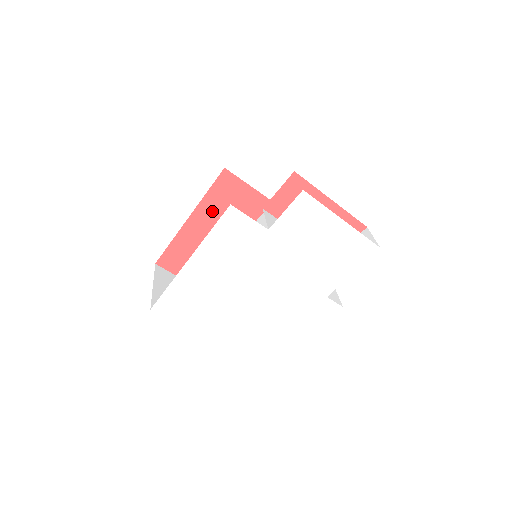
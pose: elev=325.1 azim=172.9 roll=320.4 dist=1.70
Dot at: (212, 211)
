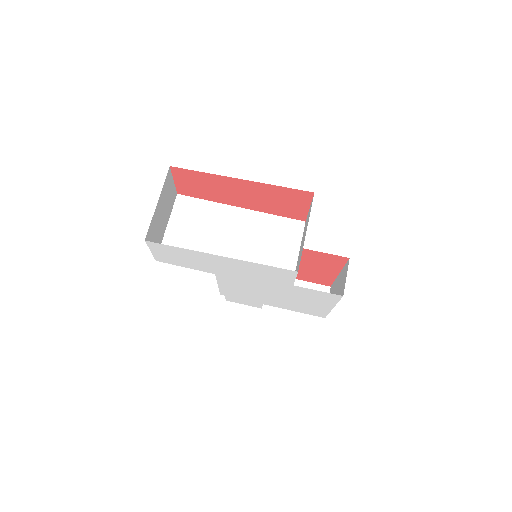
Dot at: (263, 191)
